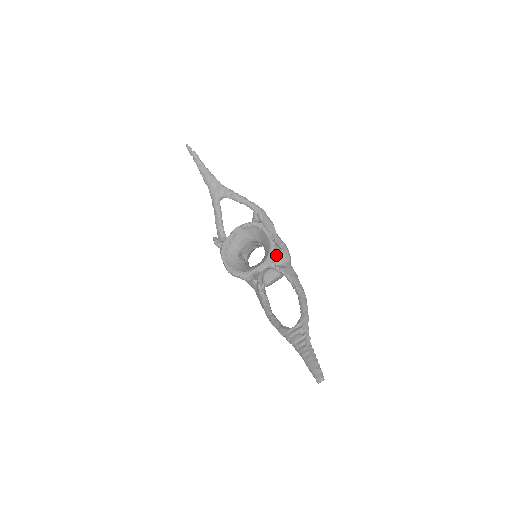
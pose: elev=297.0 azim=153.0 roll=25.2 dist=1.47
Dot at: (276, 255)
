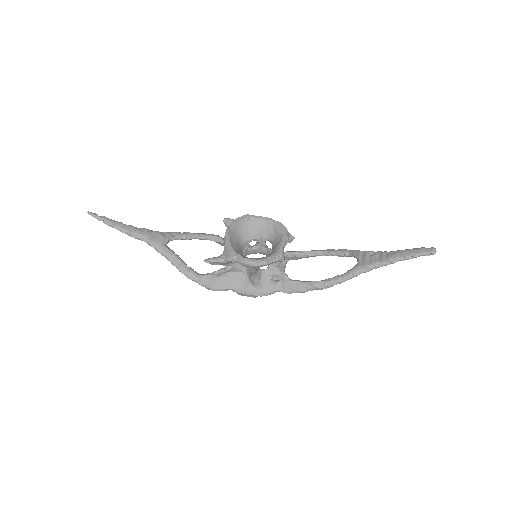
Dot at: occluded
